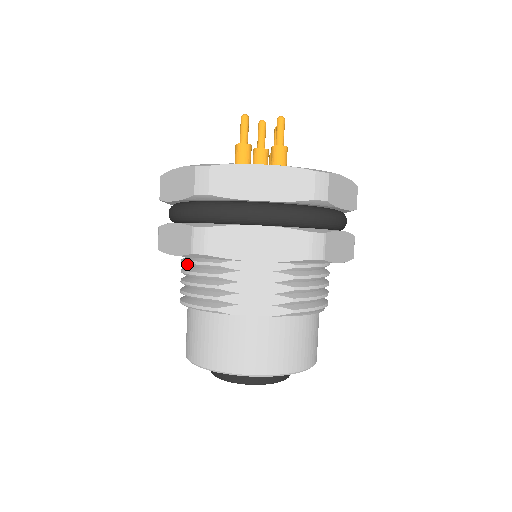
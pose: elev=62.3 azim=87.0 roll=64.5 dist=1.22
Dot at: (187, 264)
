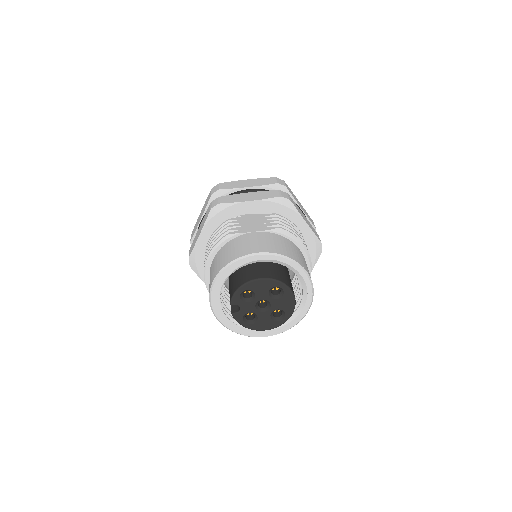
Dot at: occluded
